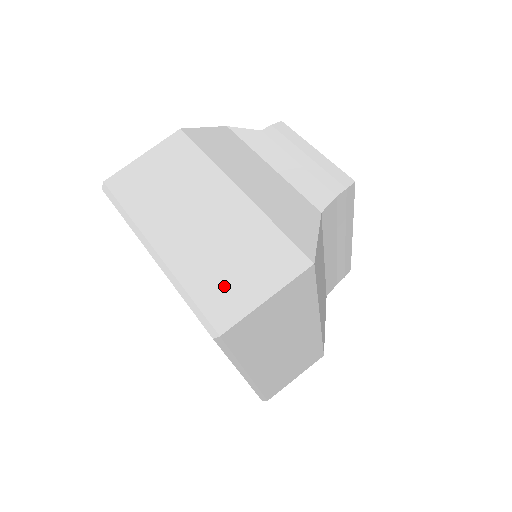
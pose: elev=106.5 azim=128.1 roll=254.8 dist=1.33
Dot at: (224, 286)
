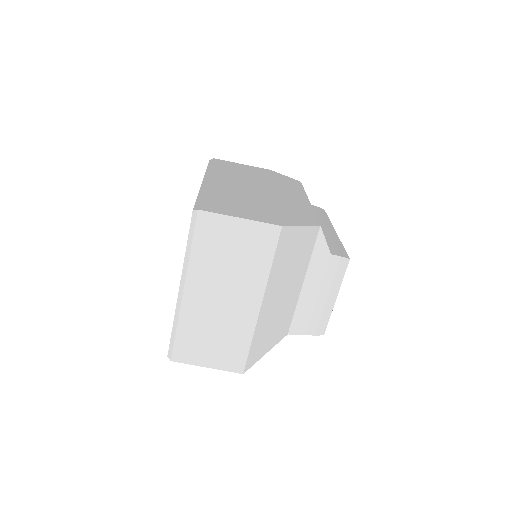
Dot at: (196, 344)
